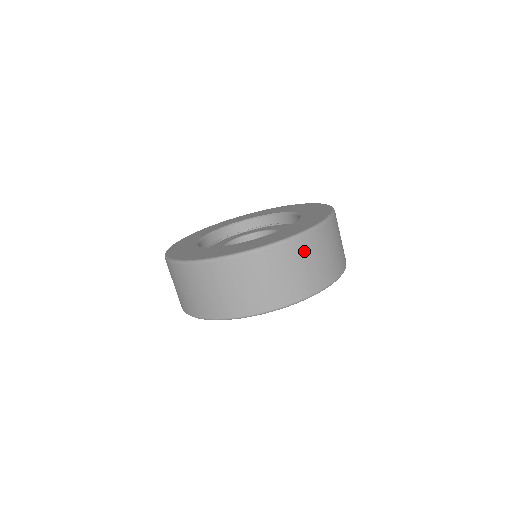
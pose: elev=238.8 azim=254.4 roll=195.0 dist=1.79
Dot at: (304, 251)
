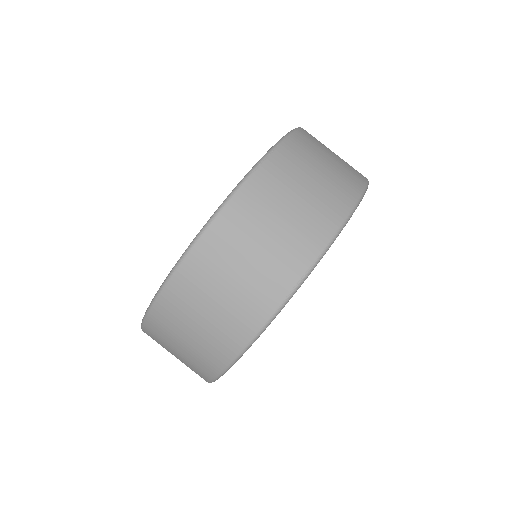
Dot at: (310, 147)
